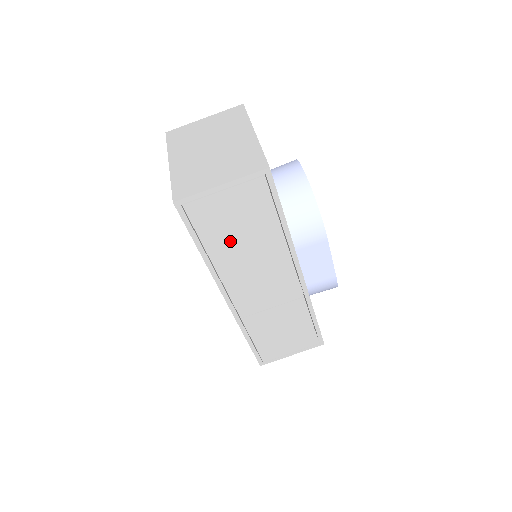
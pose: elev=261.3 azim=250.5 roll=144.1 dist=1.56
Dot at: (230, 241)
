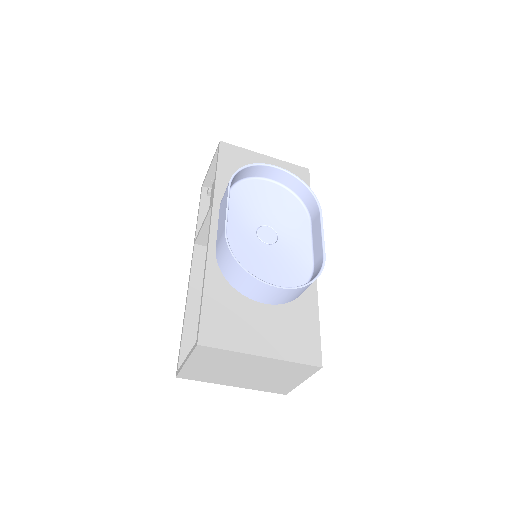
Dot at: occluded
